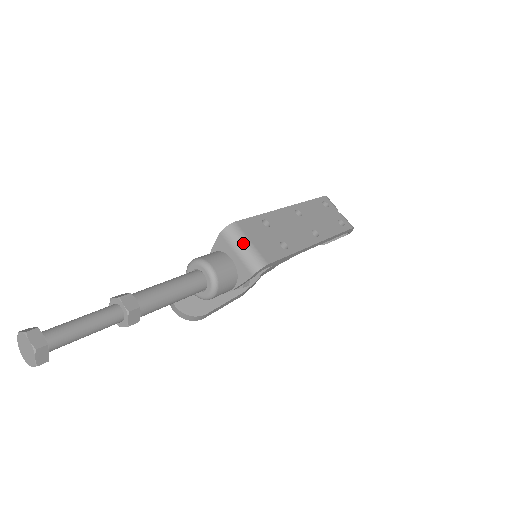
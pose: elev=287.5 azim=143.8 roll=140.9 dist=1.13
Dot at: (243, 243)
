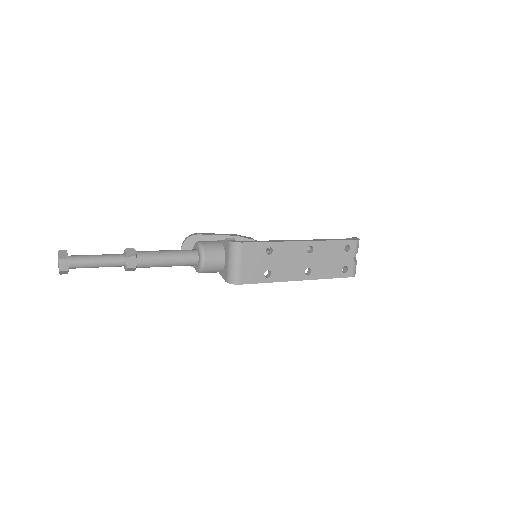
Dot at: (235, 261)
